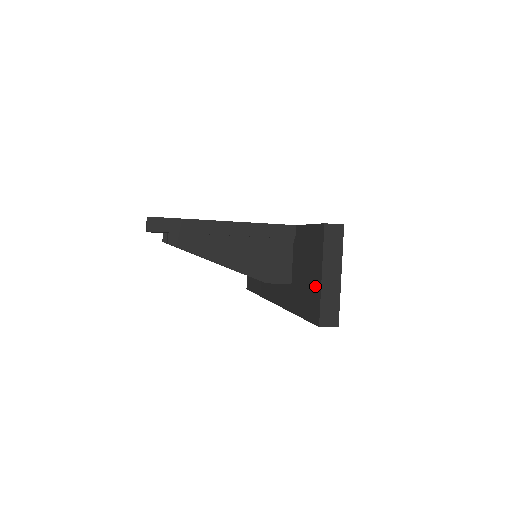
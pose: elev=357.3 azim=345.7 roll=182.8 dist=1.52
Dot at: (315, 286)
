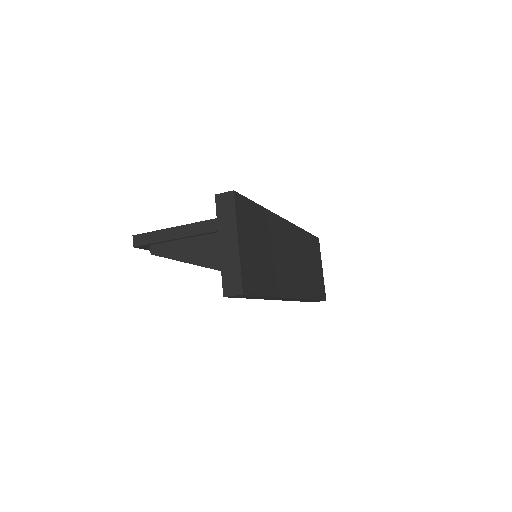
Dot at: occluded
